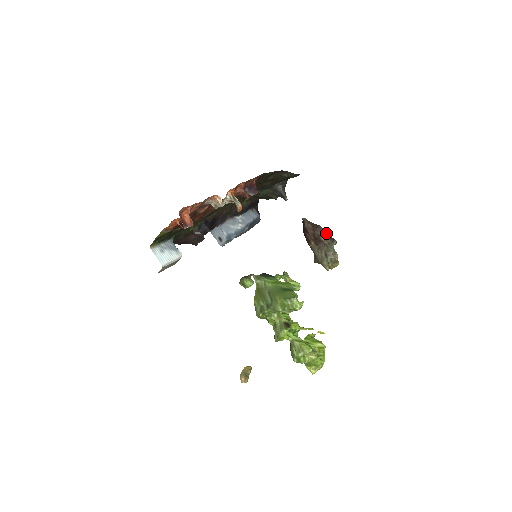
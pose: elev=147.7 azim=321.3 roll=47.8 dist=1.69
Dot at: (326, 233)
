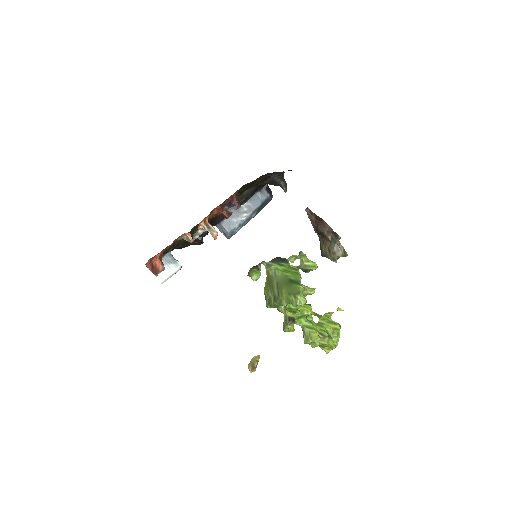
Dot at: (329, 228)
